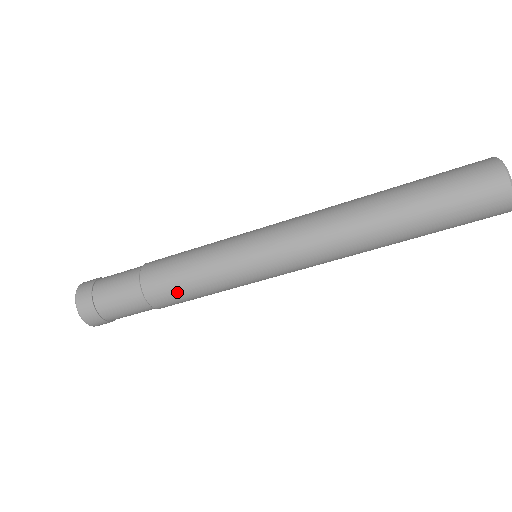
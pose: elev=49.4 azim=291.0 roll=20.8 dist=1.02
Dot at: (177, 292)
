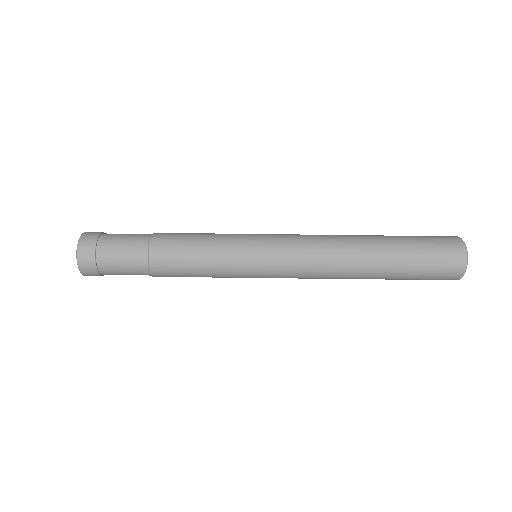
Dot at: (181, 243)
